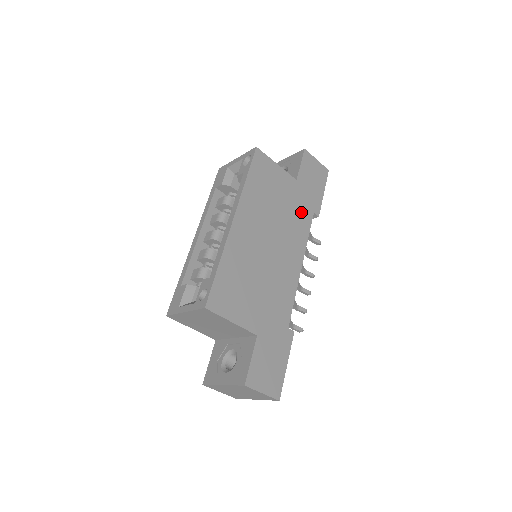
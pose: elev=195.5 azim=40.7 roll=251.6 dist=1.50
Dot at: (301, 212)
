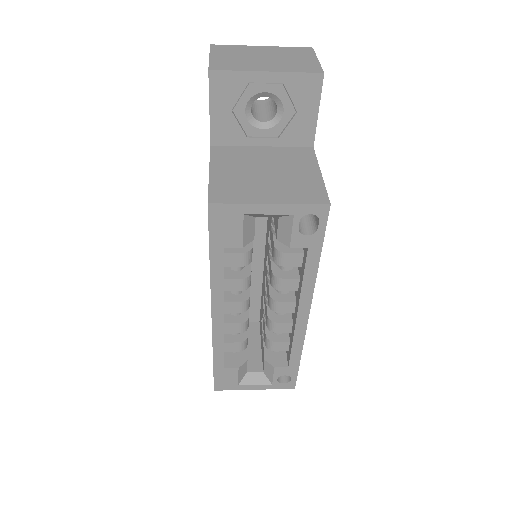
Dot at: occluded
